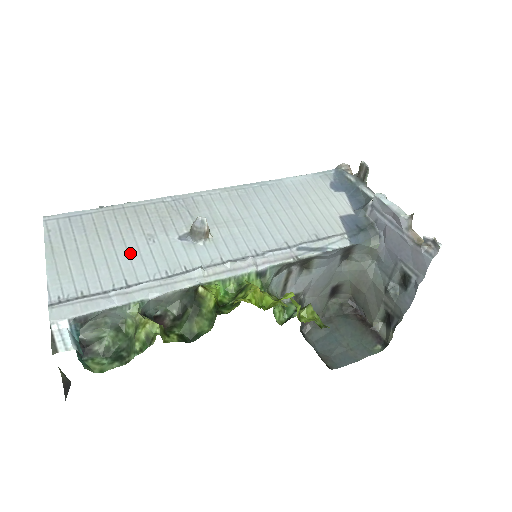
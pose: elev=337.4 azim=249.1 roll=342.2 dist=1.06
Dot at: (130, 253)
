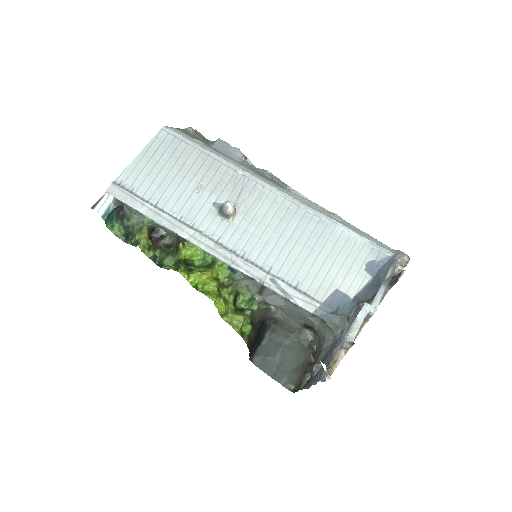
Dot at: (178, 188)
